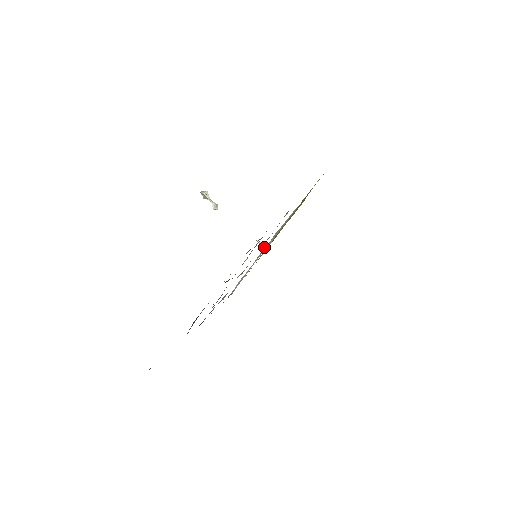
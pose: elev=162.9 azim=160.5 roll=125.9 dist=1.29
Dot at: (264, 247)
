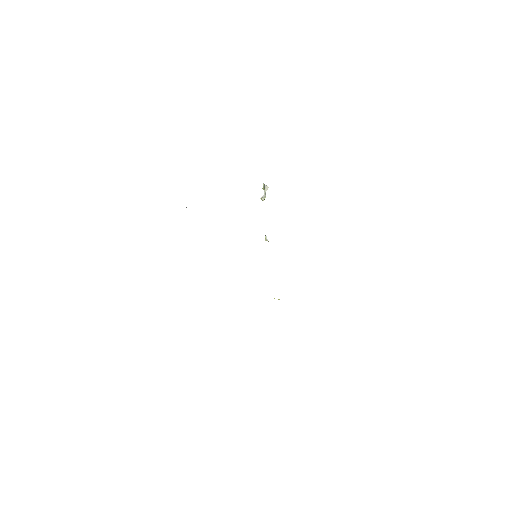
Dot at: (265, 240)
